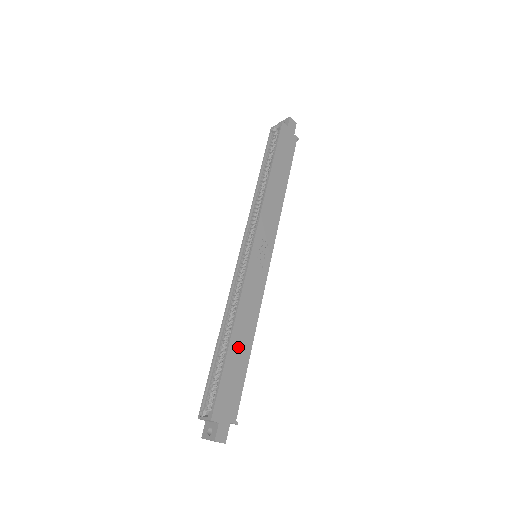
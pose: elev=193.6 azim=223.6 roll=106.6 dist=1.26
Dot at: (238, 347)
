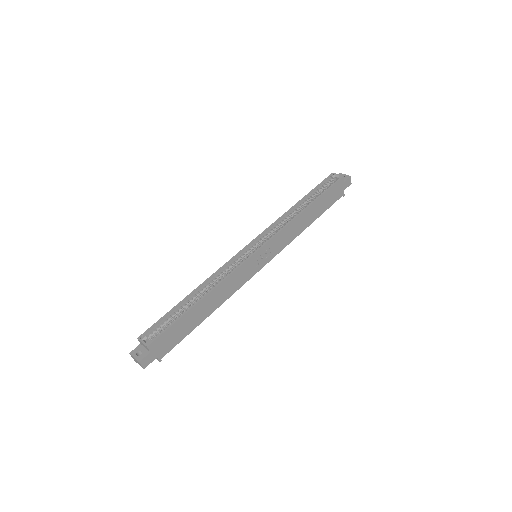
Dot at: (200, 310)
